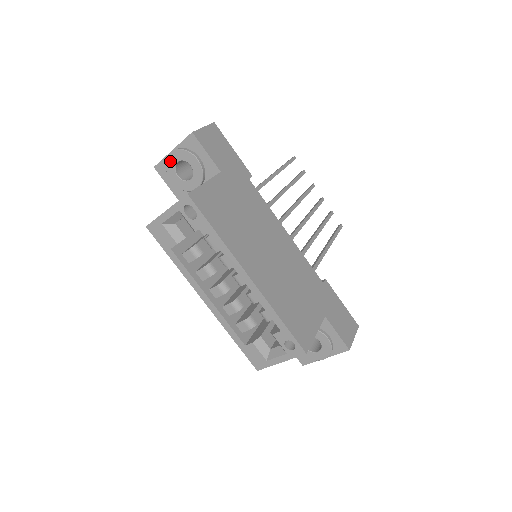
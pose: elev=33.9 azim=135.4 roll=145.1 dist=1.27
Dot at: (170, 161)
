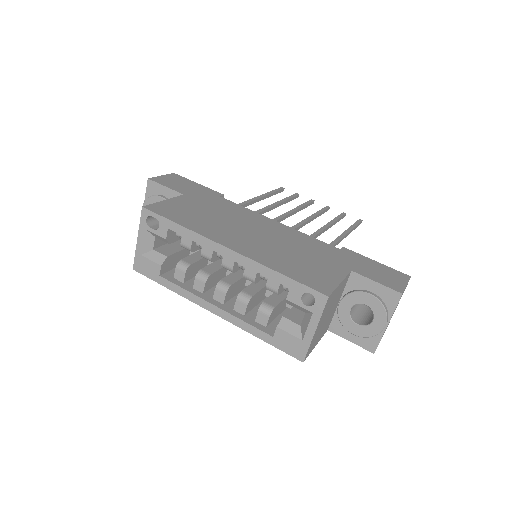
Dot at: occluded
